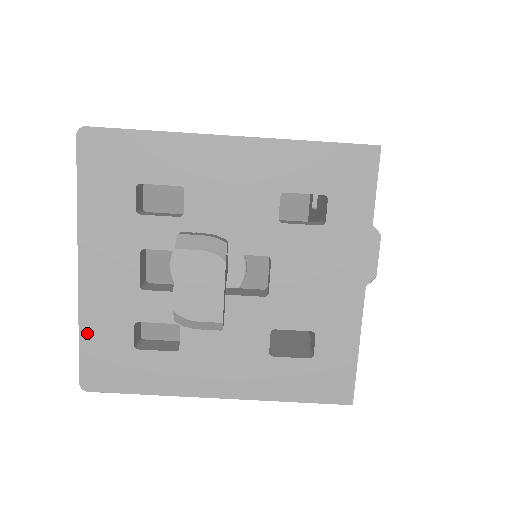
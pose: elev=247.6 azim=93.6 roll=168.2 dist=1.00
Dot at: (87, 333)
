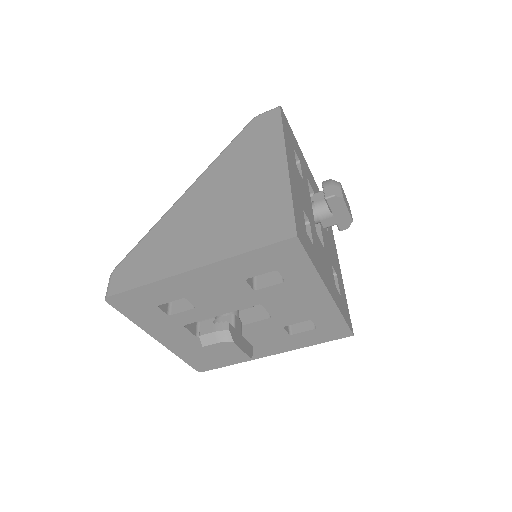
Dot at: (184, 357)
